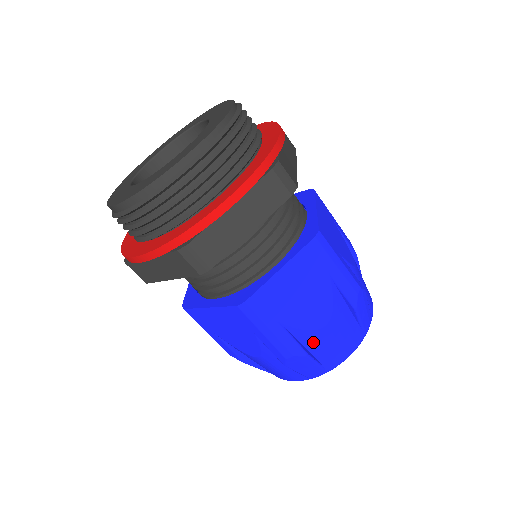
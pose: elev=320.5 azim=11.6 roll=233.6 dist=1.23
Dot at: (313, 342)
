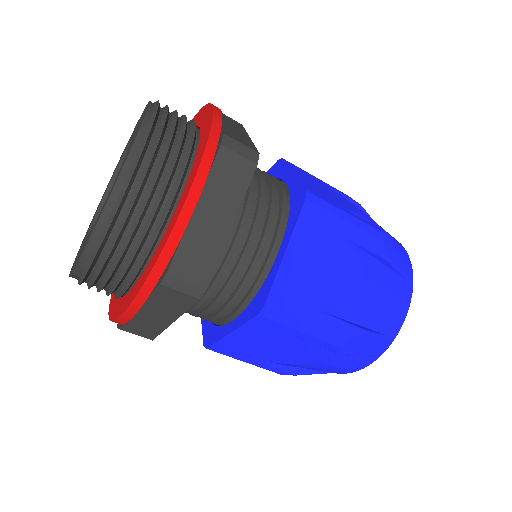
Dot at: (301, 367)
